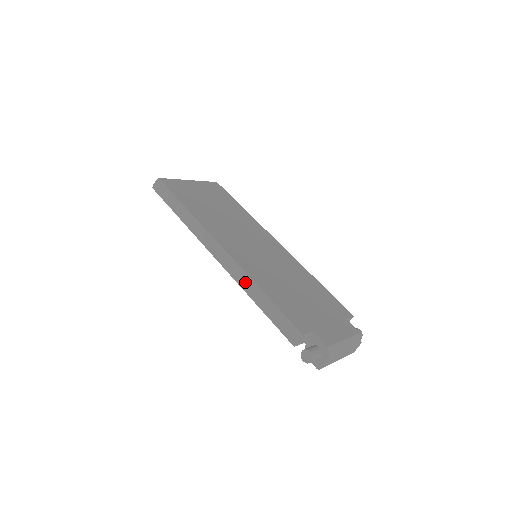
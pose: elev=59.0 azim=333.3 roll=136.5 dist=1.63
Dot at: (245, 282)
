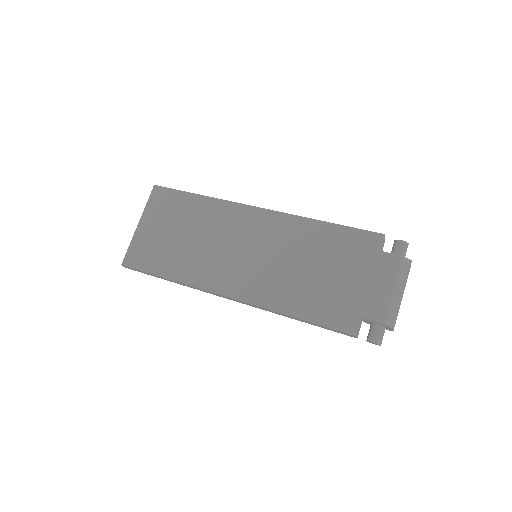
Dot at: occluded
